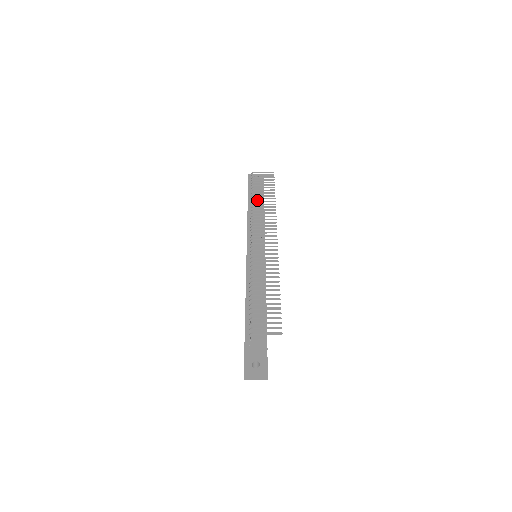
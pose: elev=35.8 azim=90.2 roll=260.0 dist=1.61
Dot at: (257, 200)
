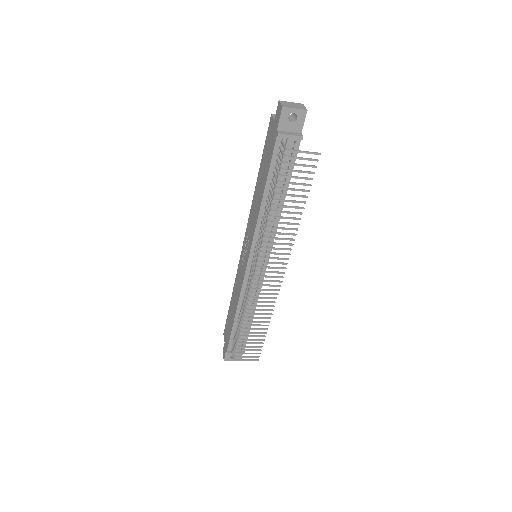
Dot at: occluded
